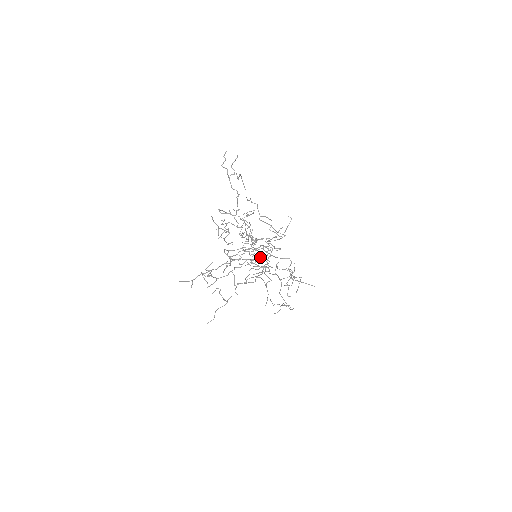
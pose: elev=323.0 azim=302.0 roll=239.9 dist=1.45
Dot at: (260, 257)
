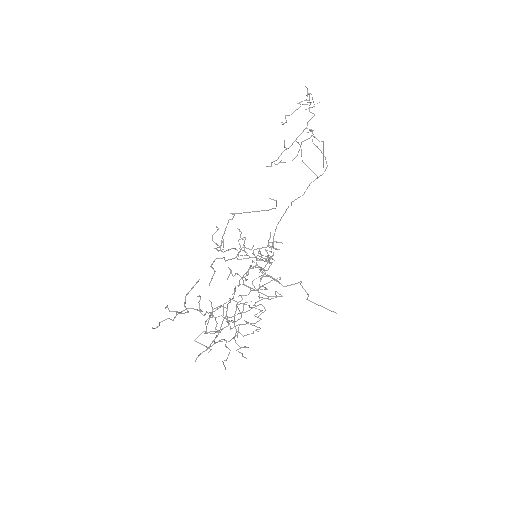
Dot at: occluded
